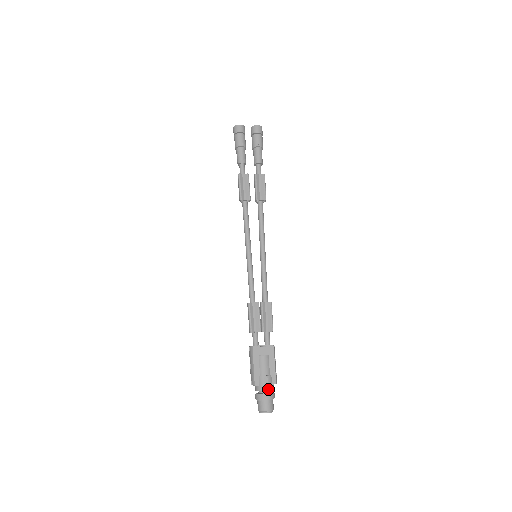
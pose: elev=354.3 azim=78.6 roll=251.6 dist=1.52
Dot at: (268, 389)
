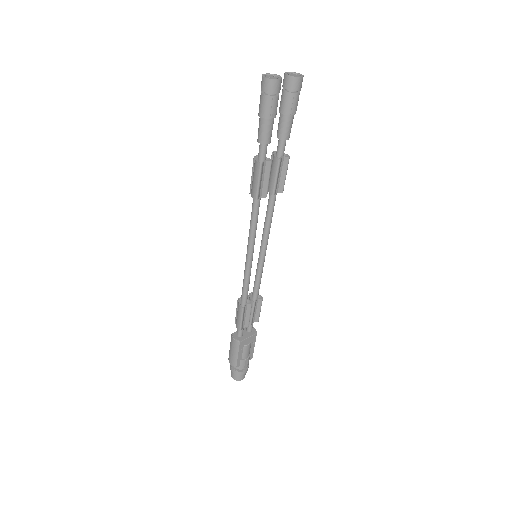
Dot at: (247, 366)
